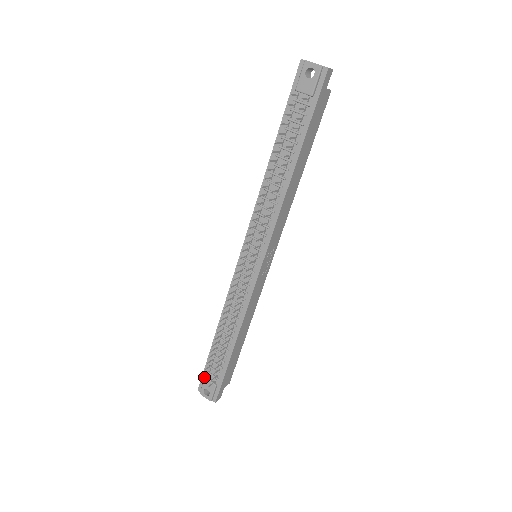
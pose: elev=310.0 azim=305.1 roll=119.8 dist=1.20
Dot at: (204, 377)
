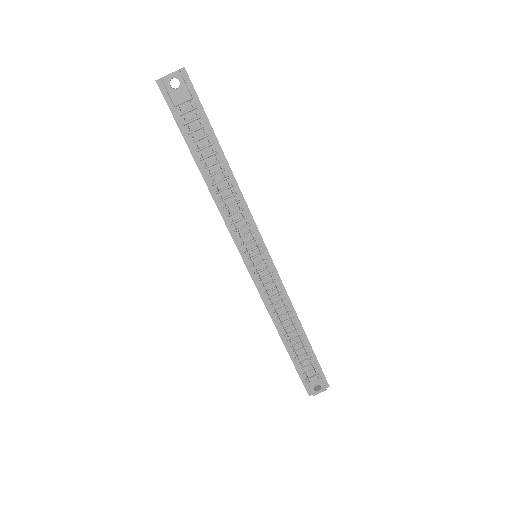
Dot at: (305, 381)
